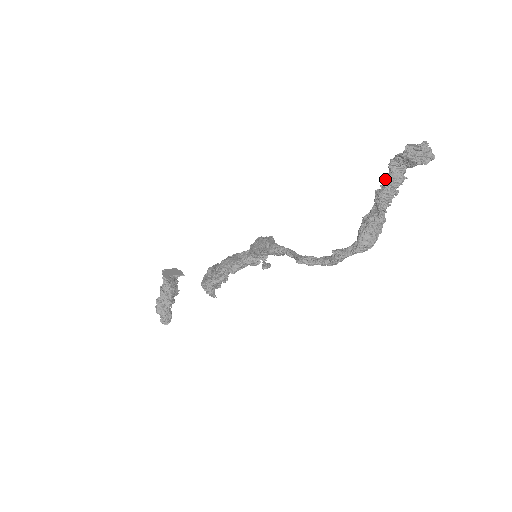
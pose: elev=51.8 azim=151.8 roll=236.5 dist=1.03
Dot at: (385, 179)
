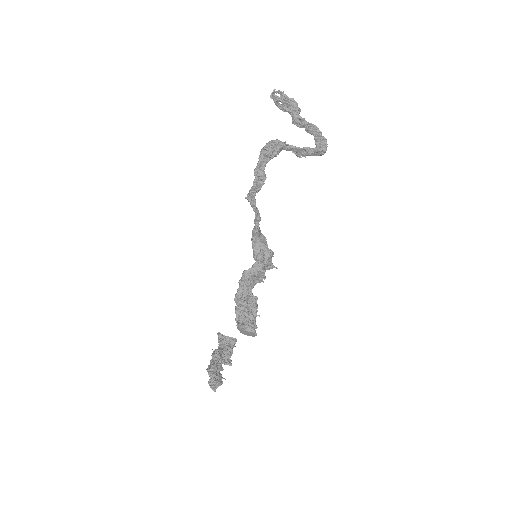
Dot at: occluded
